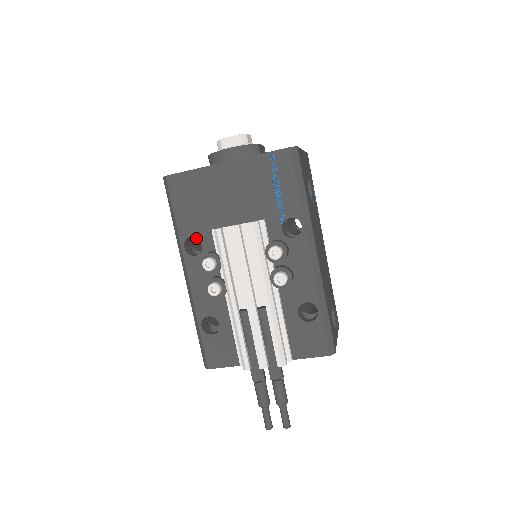
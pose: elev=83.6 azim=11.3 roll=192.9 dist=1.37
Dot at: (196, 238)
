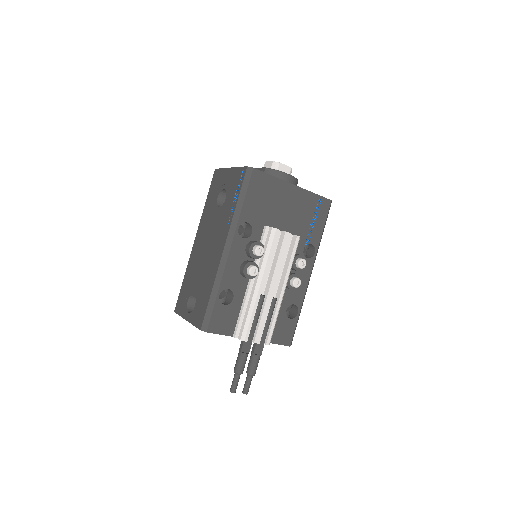
Dot at: occluded
